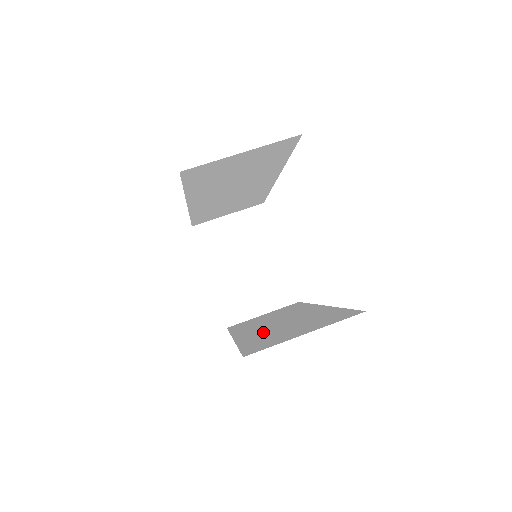
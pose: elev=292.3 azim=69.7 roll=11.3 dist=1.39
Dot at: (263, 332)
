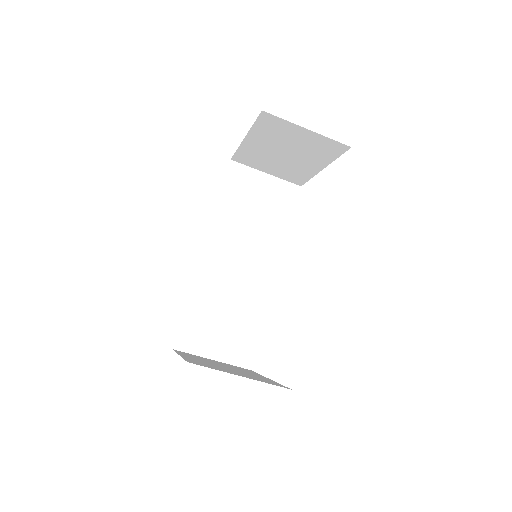
Dot at: (216, 285)
